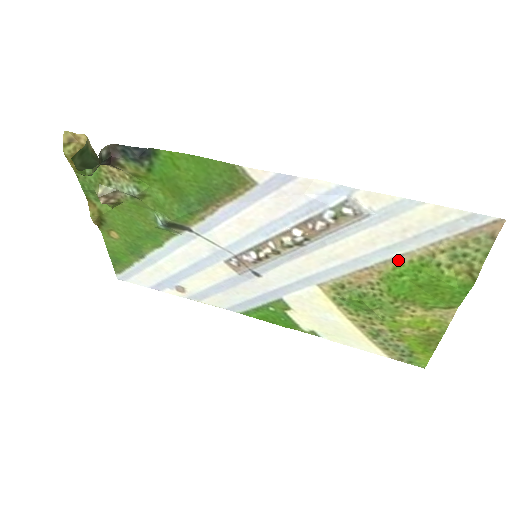
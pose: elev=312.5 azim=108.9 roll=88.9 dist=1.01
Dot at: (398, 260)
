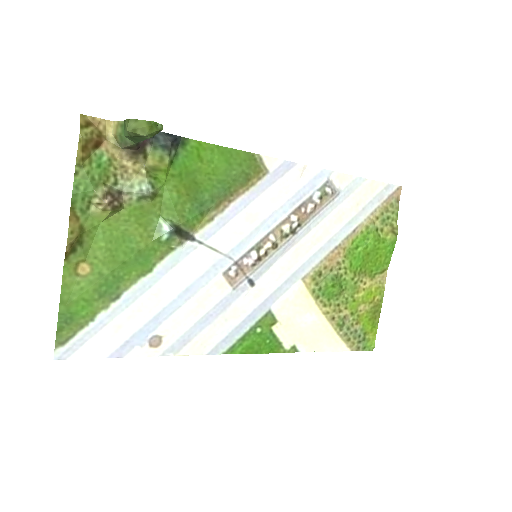
Dot at: (355, 233)
